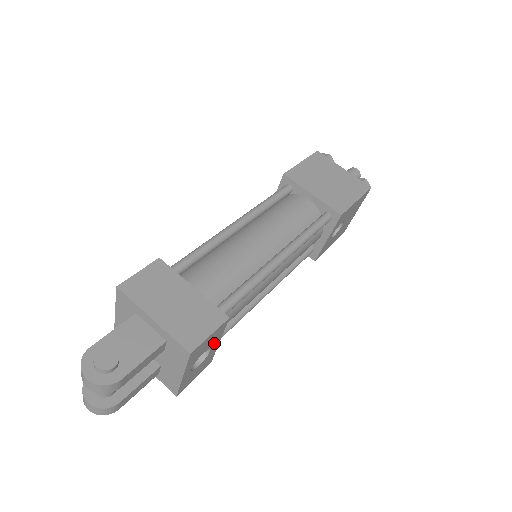
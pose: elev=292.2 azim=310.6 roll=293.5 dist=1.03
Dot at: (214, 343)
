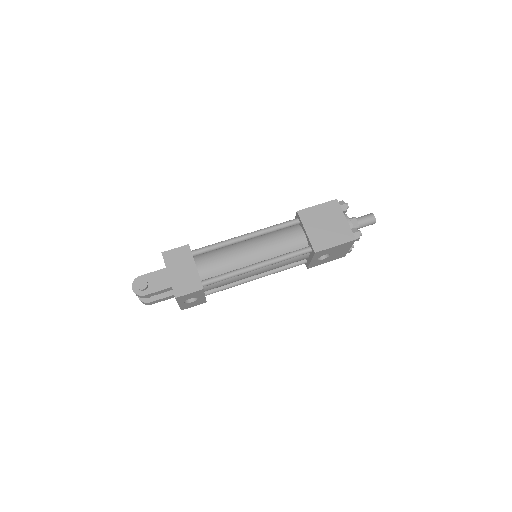
Dot at: (199, 296)
